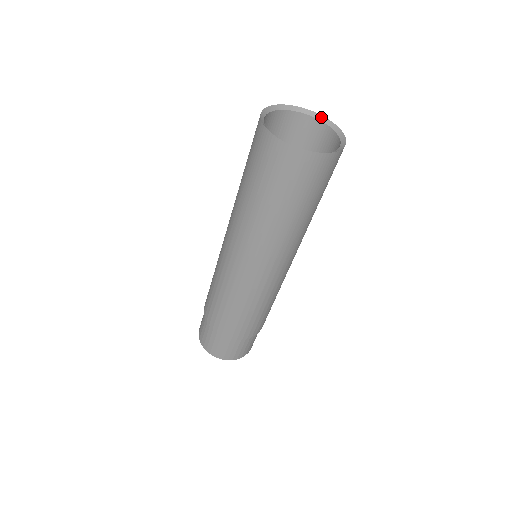
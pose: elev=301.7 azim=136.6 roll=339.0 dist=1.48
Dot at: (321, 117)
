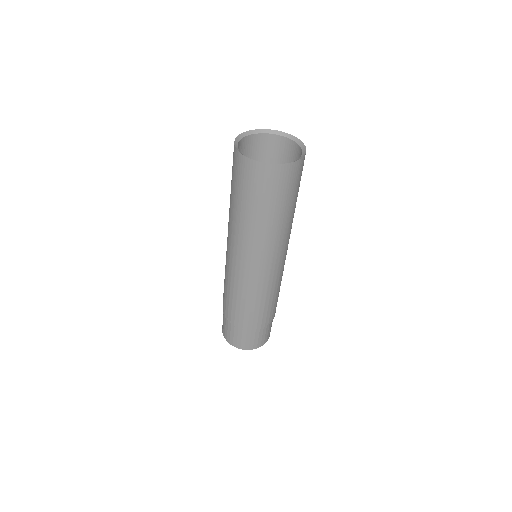
Dot at: (296, 139)
